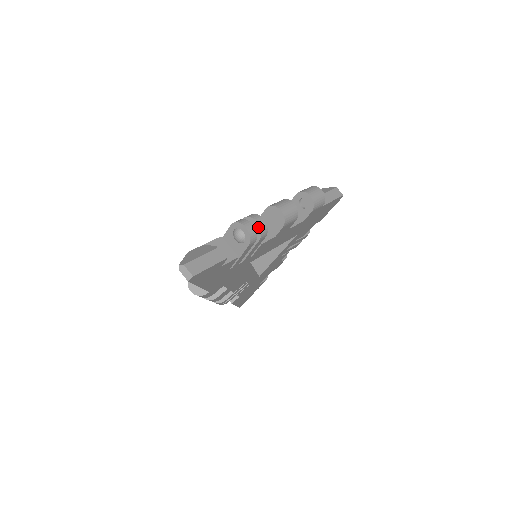
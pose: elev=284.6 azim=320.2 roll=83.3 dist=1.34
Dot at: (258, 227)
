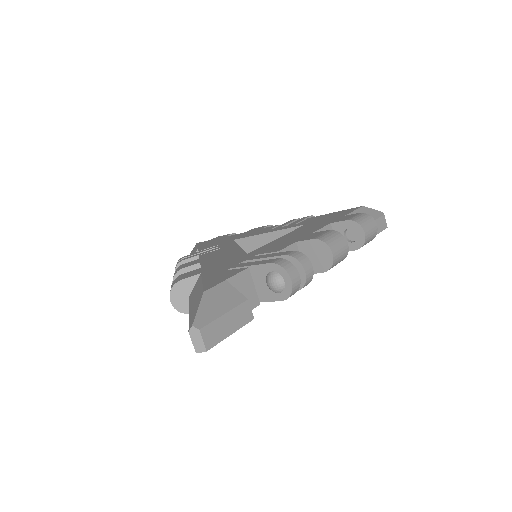
Dot at: (303, 278)
